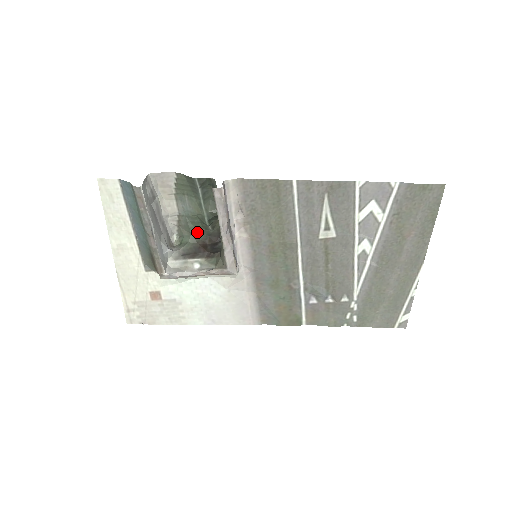
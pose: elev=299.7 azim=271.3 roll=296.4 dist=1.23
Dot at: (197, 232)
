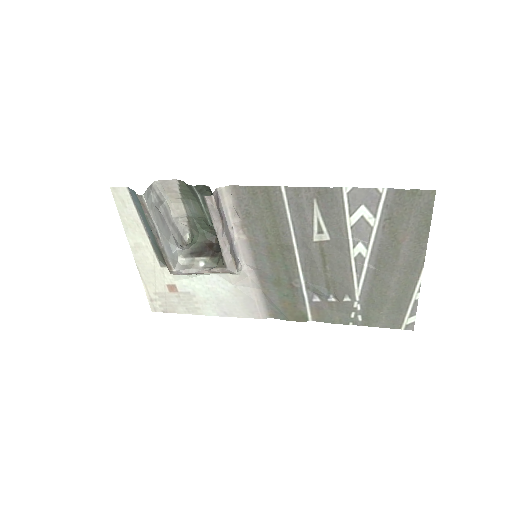
Dot at: (204, 232)
